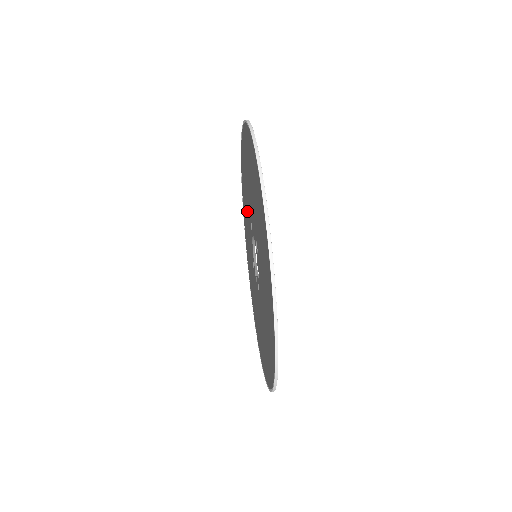
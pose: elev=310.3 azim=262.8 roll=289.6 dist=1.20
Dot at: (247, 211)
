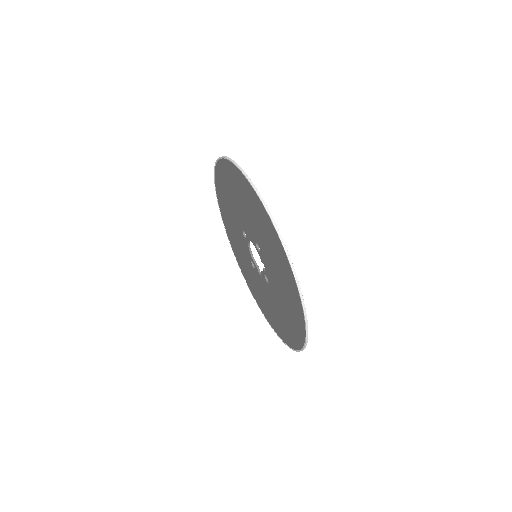
Dot at: (234, 226)
